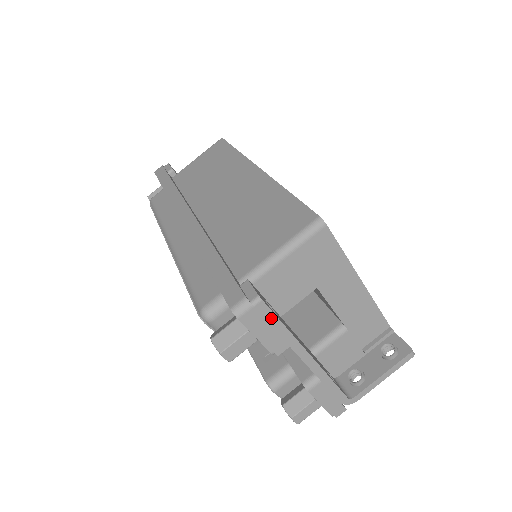
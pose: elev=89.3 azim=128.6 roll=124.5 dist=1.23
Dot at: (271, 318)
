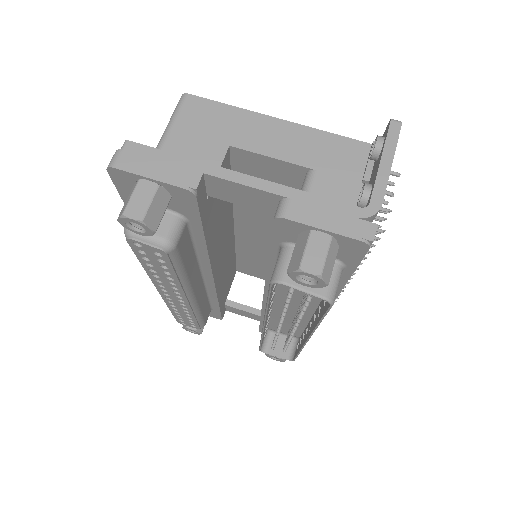
Dot at: (153, 153)
